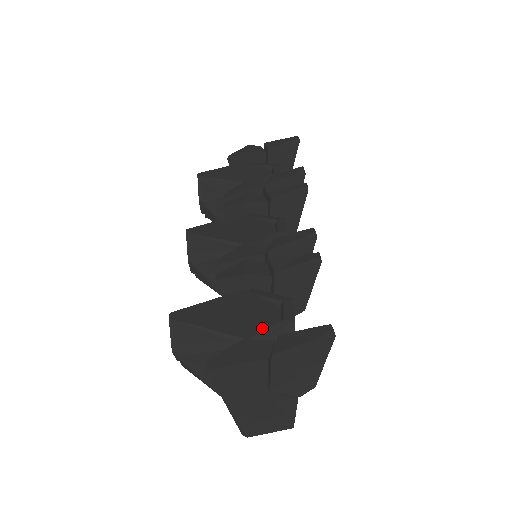
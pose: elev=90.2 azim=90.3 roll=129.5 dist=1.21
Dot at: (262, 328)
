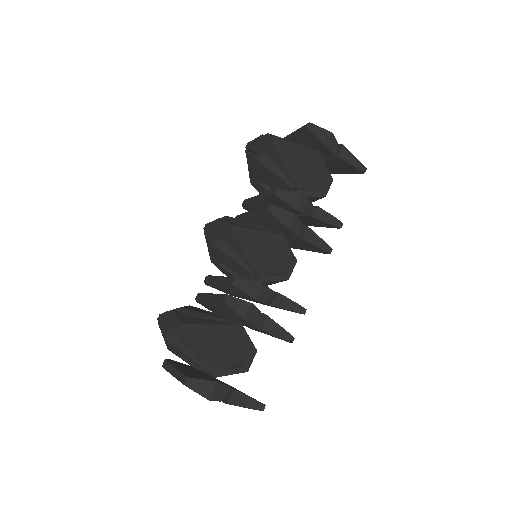
Dot at: (229, 366)
